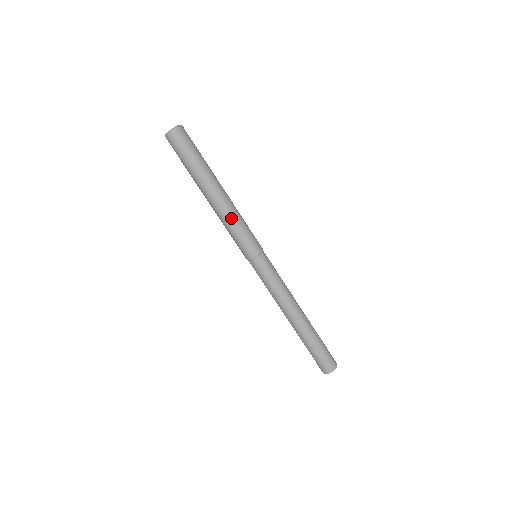
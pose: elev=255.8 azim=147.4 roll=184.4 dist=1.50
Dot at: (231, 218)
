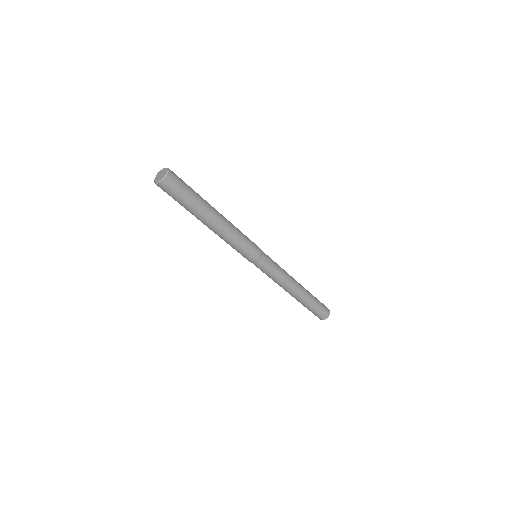
Dot at: (234, 234)
